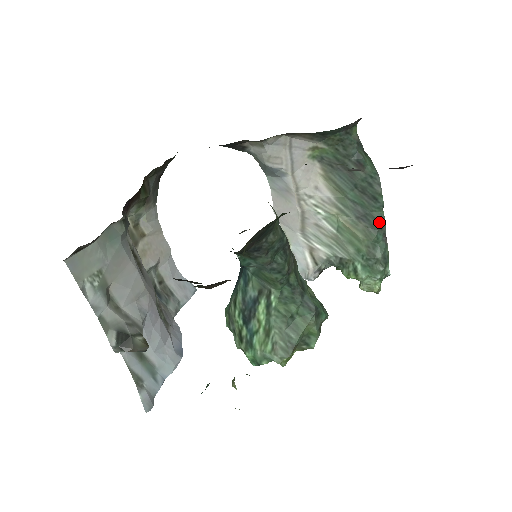
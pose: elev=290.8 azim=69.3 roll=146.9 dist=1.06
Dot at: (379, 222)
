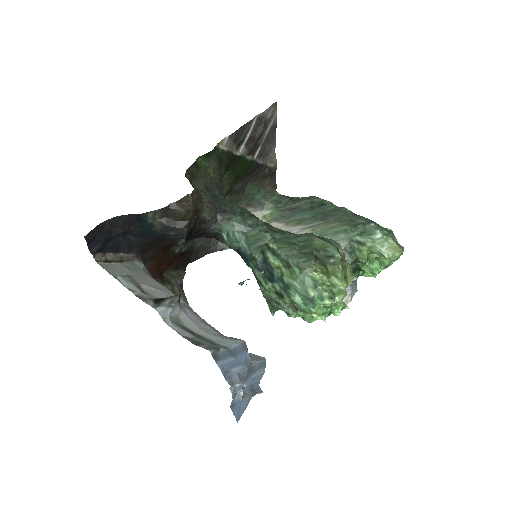
Dot at: (339, 210)
